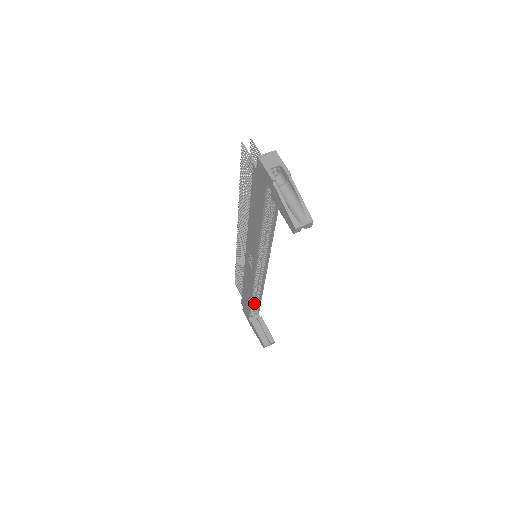
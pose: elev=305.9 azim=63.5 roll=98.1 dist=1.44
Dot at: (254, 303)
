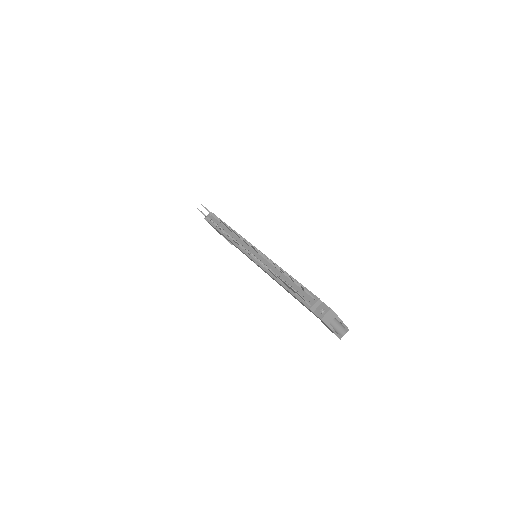
Dot at: occluded
